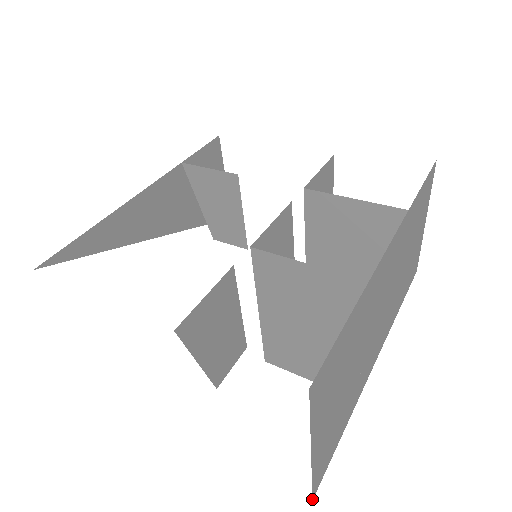
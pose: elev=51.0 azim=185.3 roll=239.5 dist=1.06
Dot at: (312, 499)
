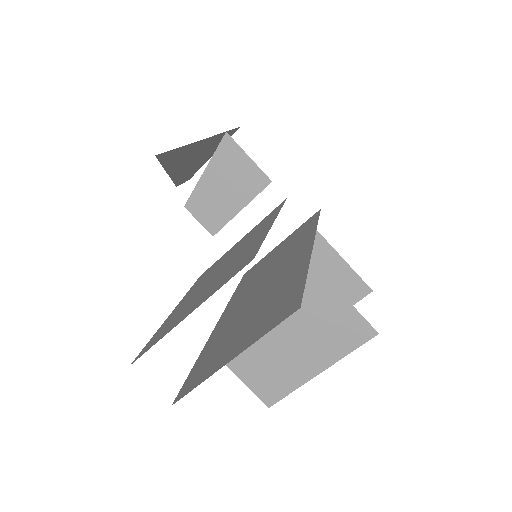
Dot at: occluded
